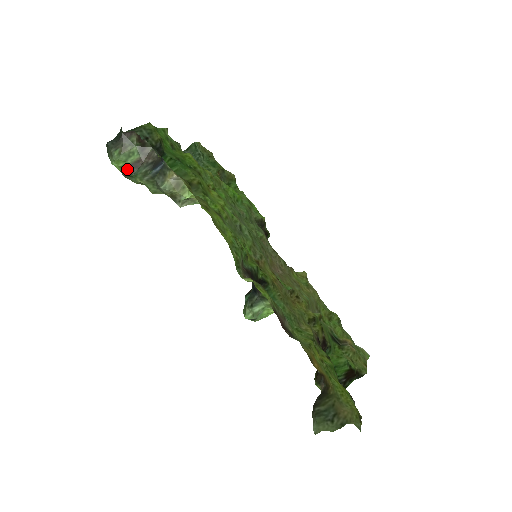
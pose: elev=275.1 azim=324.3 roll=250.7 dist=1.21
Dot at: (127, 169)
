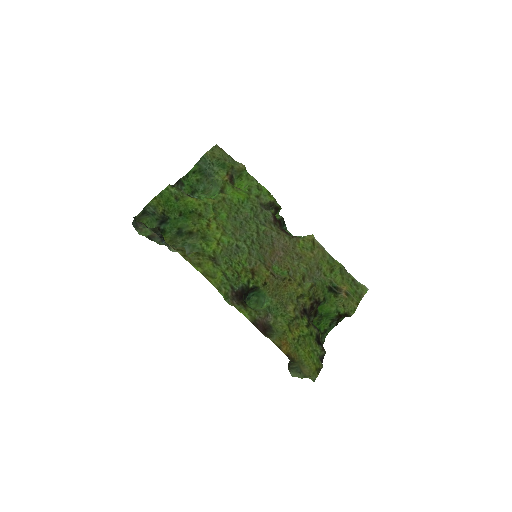
Dot at: (149, 237)
